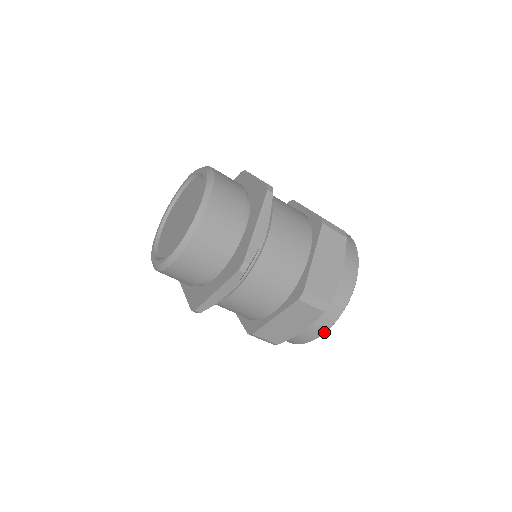
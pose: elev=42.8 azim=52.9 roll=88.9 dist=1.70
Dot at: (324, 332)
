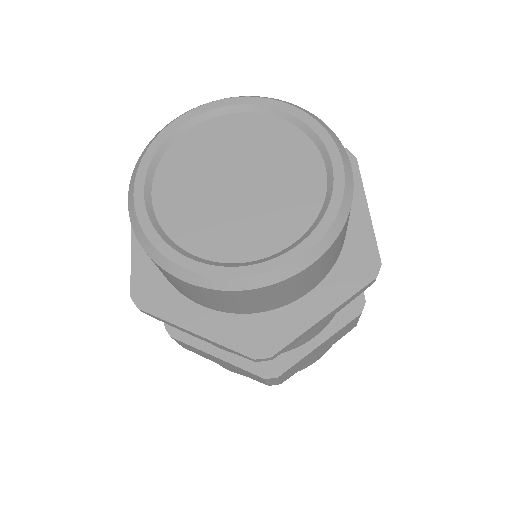
Dot at: occluded
